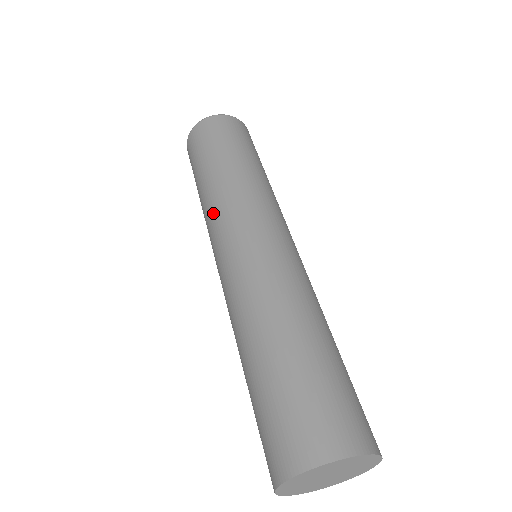
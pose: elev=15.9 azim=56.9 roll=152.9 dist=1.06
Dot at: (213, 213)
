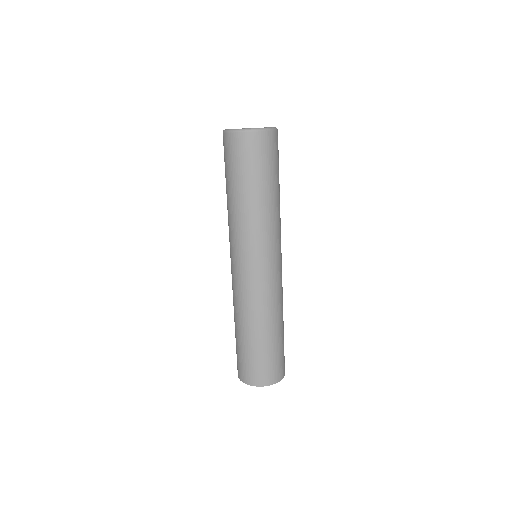
Dot at: (230, 231)
